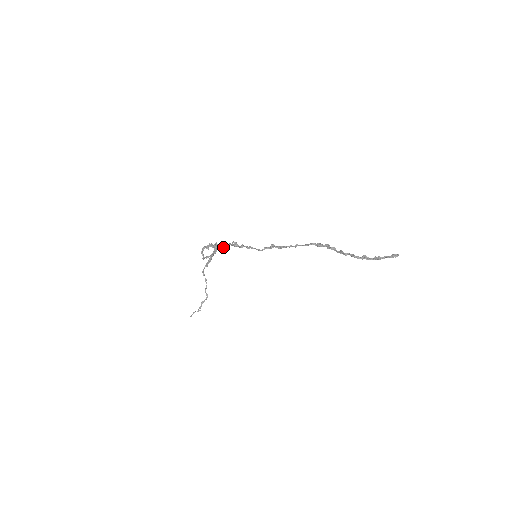
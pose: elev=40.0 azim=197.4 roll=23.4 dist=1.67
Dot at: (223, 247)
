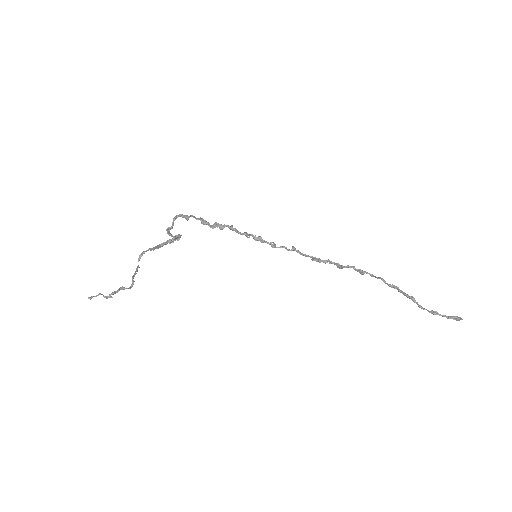
Dot at: (213, 225)
